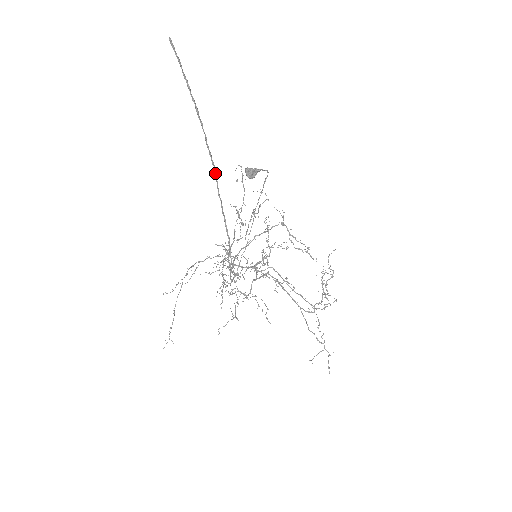
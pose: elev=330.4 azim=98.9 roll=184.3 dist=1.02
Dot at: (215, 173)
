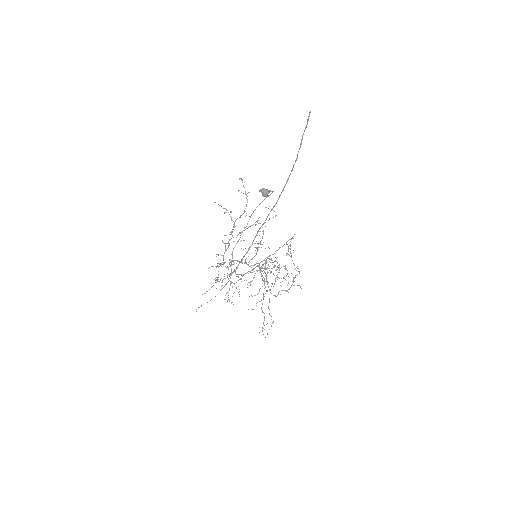
Dot at: occluded
